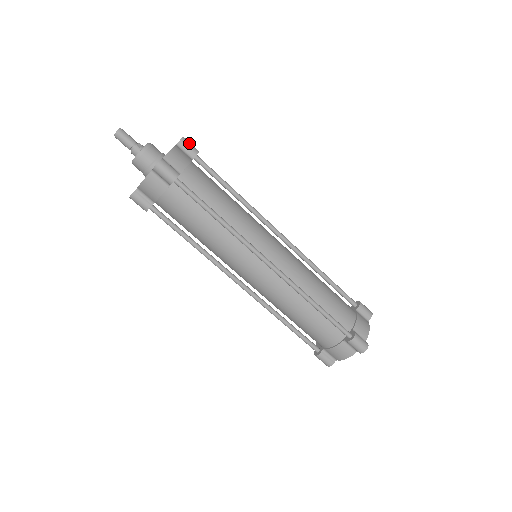
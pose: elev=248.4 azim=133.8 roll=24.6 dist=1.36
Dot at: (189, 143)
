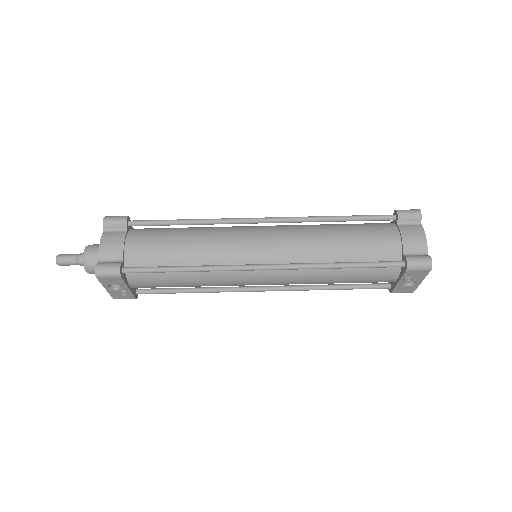
Dot at: occluded
